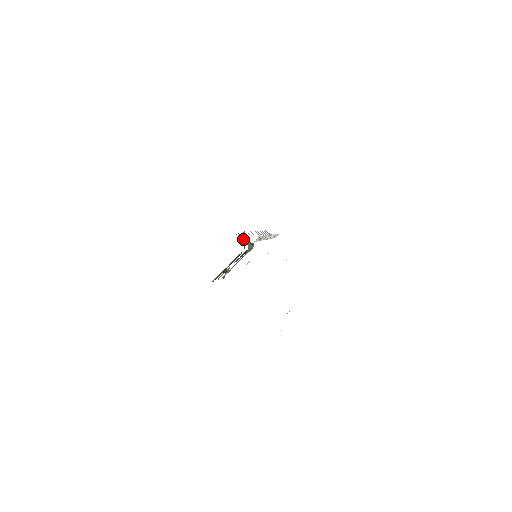
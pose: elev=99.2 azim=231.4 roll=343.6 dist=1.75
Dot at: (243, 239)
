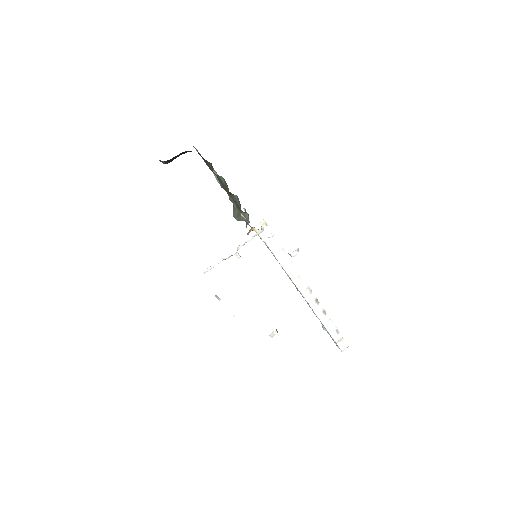
Dot at: (237, 212)
